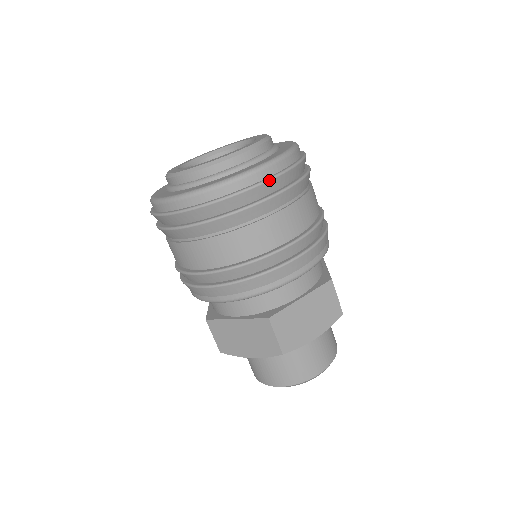
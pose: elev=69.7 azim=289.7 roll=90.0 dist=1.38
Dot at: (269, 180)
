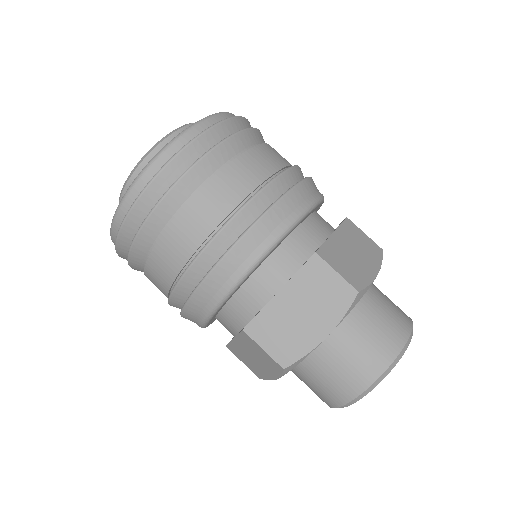
Dot at: (232, 117)
